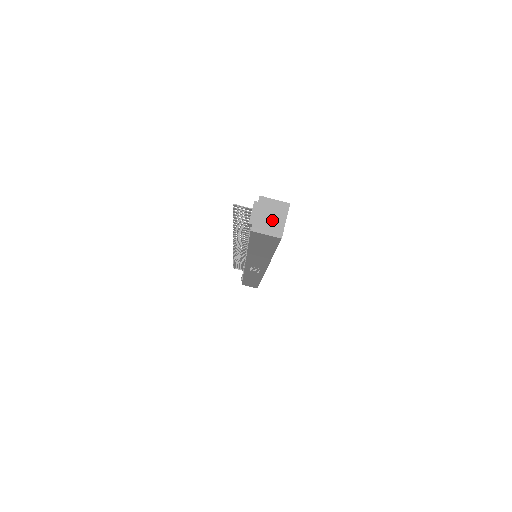
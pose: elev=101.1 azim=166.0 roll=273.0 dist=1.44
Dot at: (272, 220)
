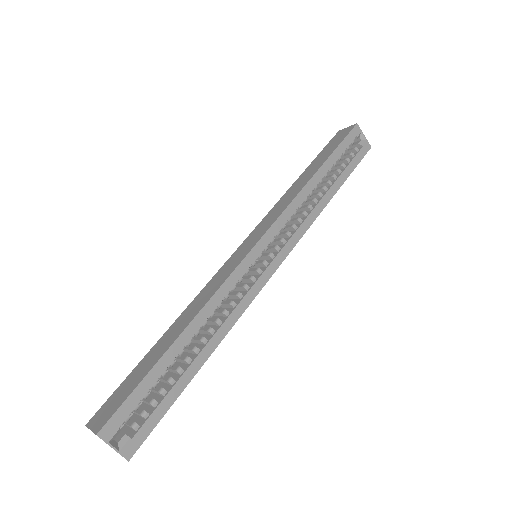
Dot at: occluded
